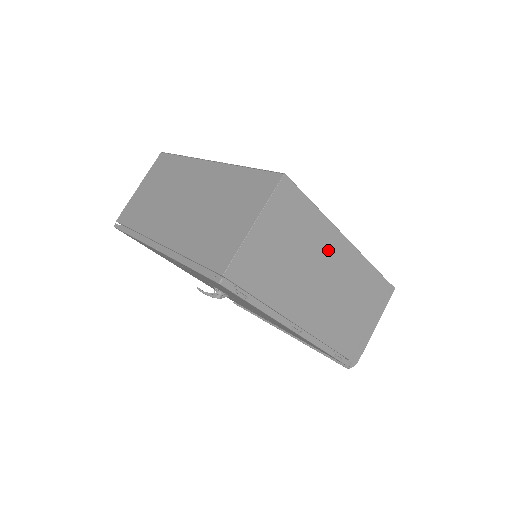
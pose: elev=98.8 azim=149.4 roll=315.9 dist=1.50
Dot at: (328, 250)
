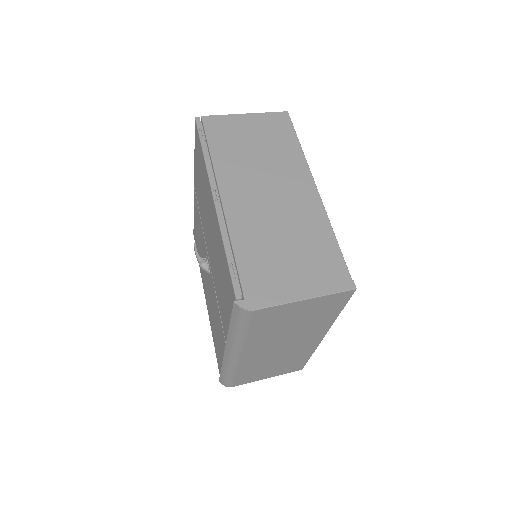
Dot at: (291, 176)
